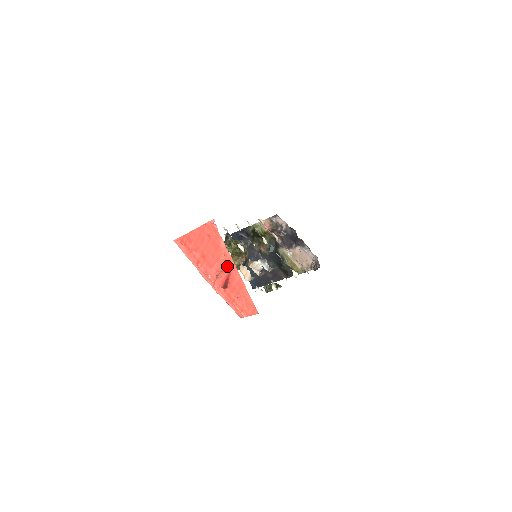
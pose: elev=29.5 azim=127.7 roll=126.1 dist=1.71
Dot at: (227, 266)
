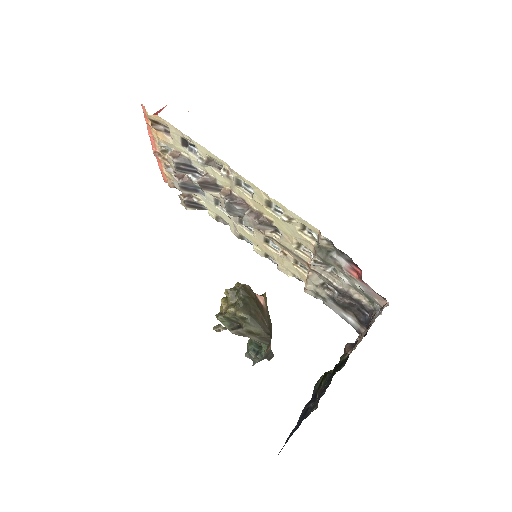
Dot at: occluded
